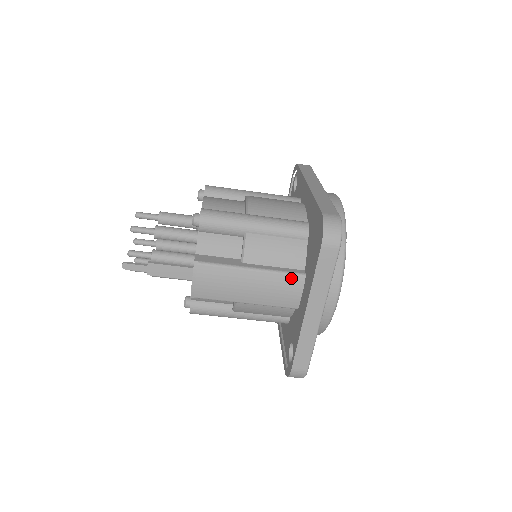
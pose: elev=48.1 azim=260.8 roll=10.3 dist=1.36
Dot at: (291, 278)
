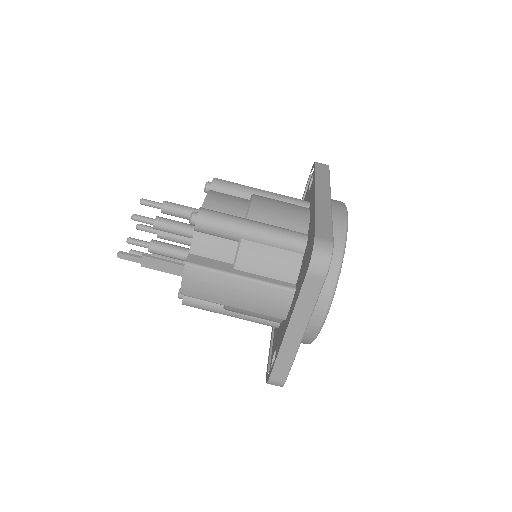
Dot at: (280, 291)
